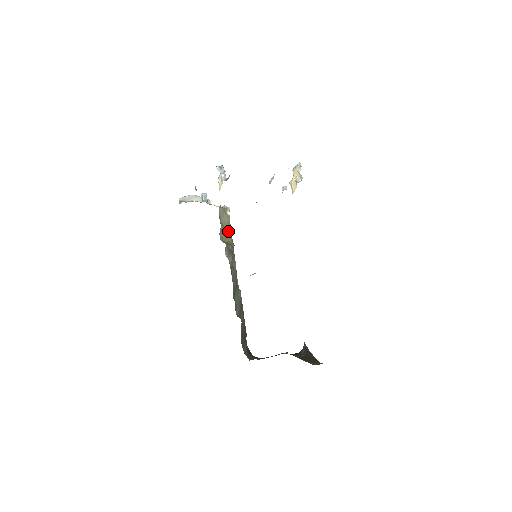
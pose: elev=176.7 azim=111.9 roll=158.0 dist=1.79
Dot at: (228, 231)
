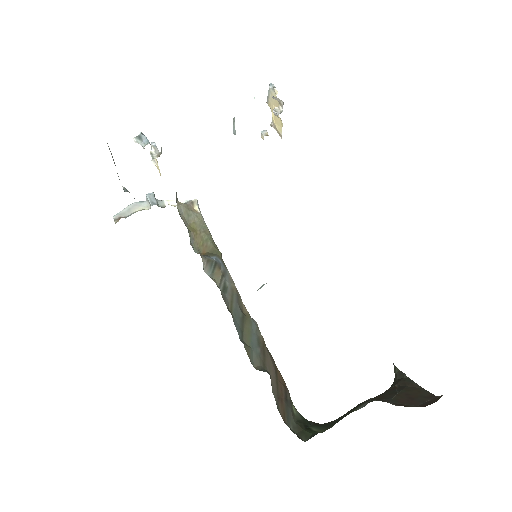
Dot at: (204, 235)
